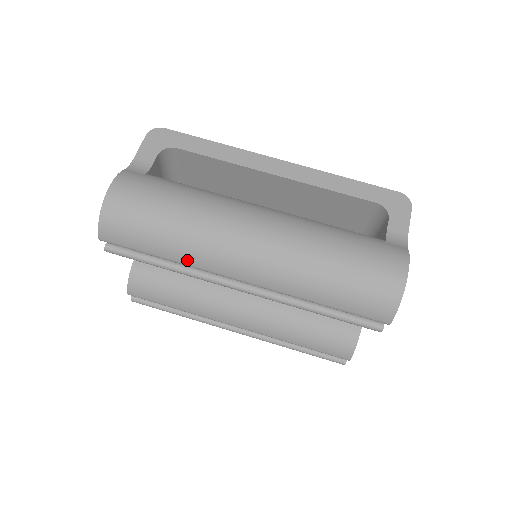
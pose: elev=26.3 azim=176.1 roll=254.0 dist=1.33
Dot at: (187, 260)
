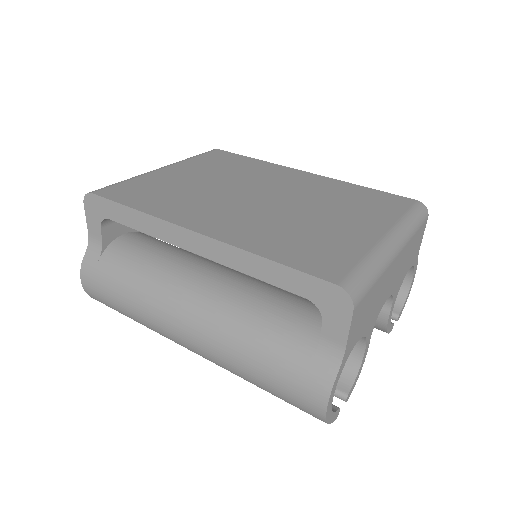
Dot at: occluded
